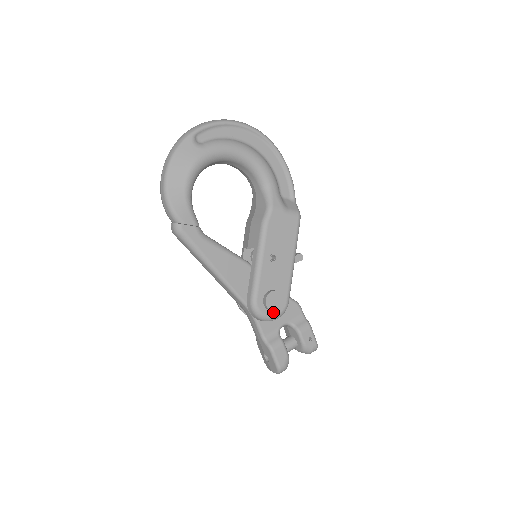
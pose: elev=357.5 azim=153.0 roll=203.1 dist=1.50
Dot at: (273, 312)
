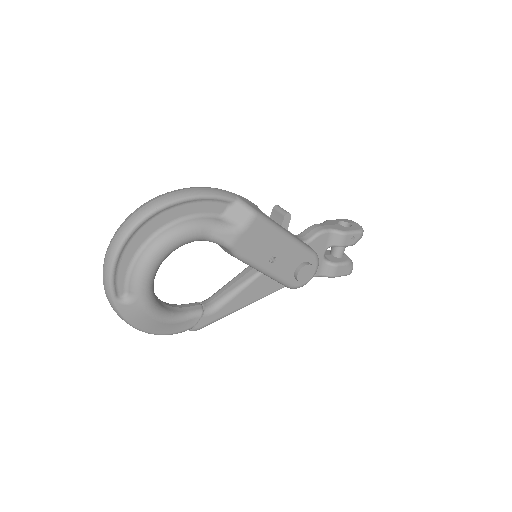
Dot at: occluded
